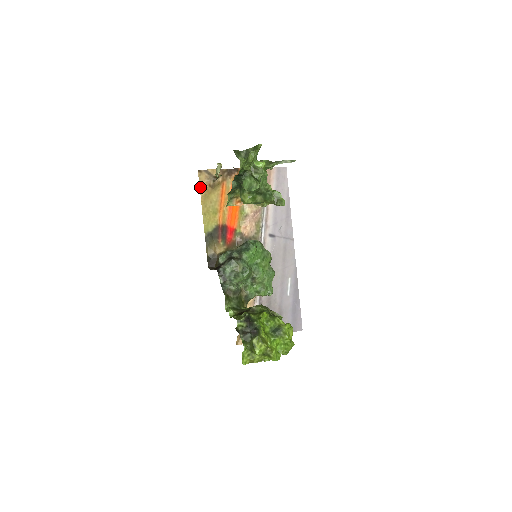
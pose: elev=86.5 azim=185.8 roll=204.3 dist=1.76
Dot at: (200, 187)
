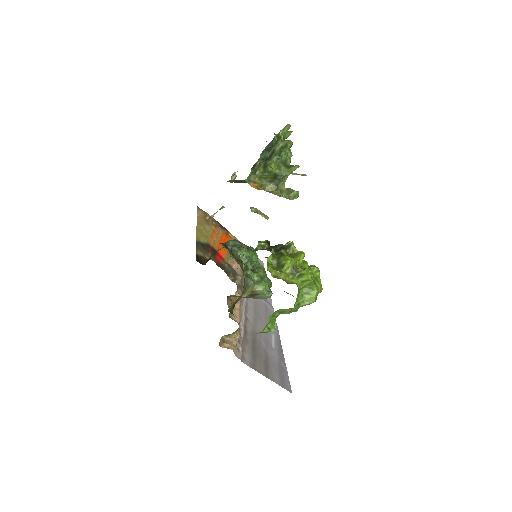
Dot at: (197, 214)
